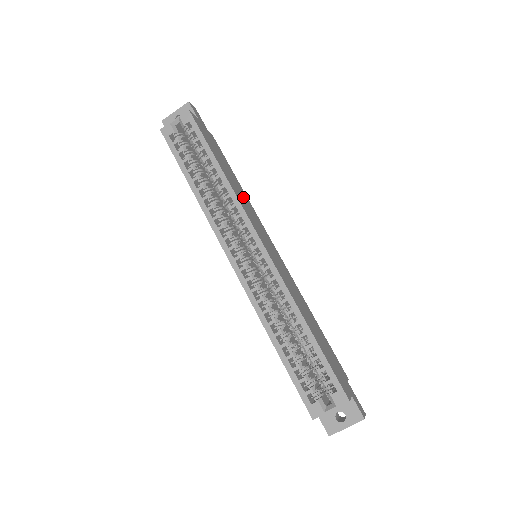
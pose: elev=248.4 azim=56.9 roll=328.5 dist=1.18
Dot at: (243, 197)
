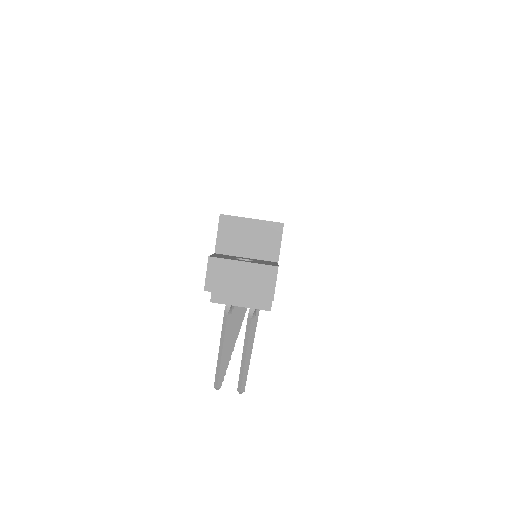
Dot at: occluded
